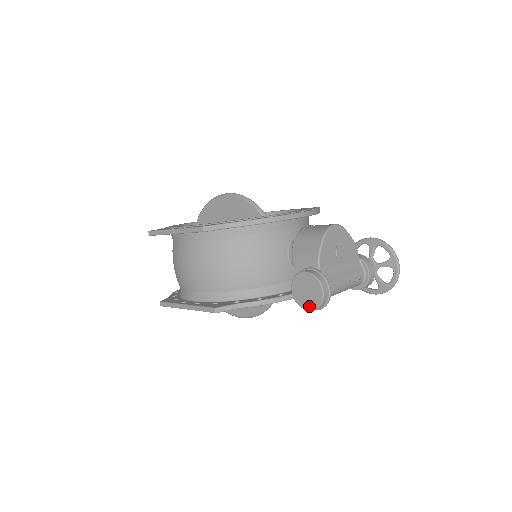
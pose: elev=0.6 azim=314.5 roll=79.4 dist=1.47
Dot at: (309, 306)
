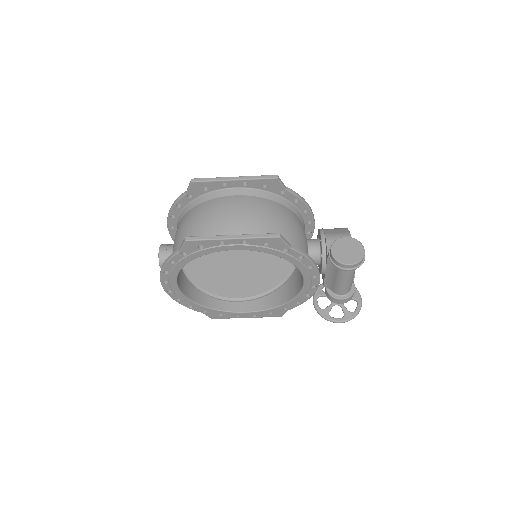
Dot at: (350, 261)
